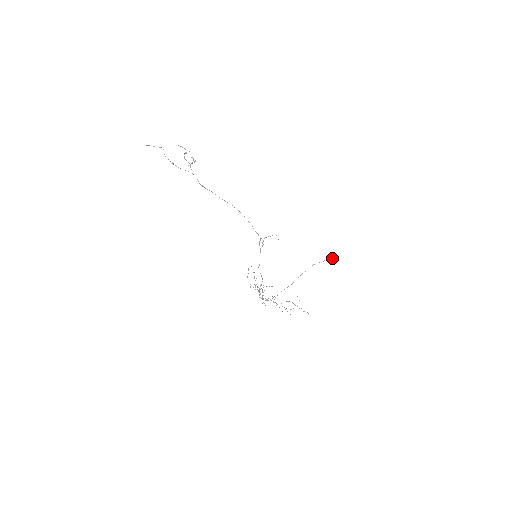
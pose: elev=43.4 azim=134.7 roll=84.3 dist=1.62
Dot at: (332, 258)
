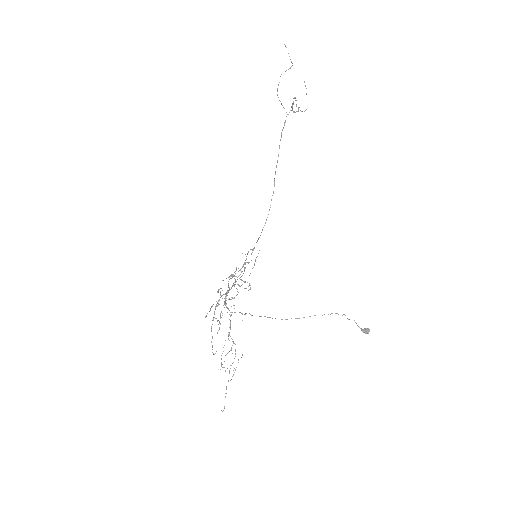
Dot at: (368, 330)
